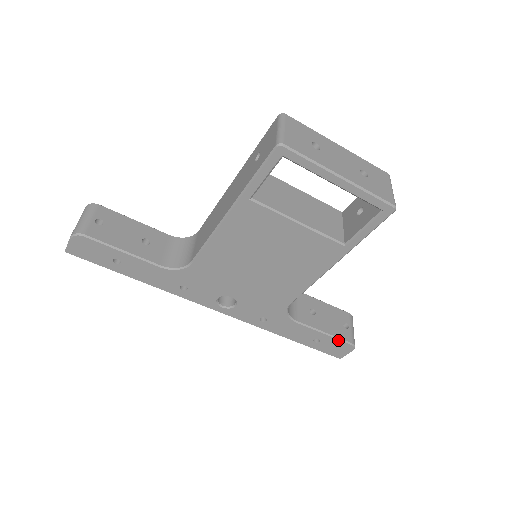
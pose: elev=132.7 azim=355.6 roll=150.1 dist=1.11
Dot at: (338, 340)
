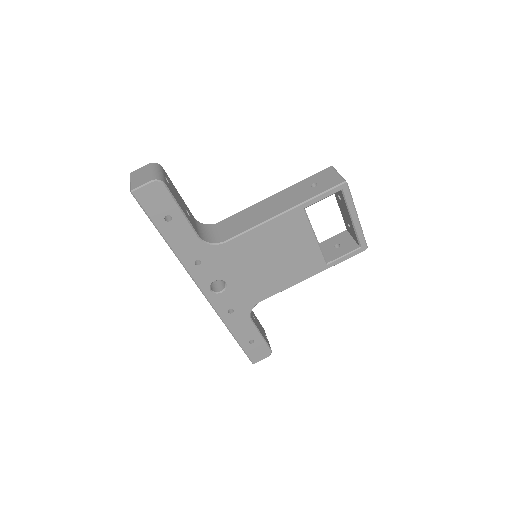
Dot at: (266, 344)
